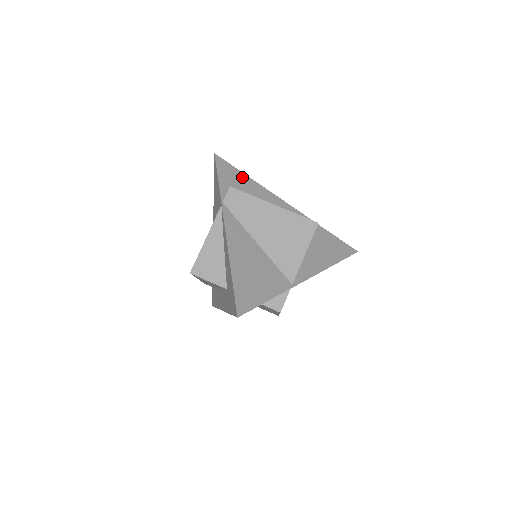
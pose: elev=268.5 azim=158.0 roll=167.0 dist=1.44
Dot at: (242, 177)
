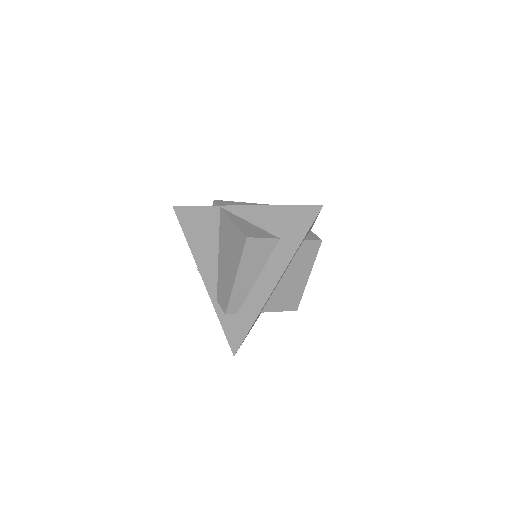
Dot at: occluded
